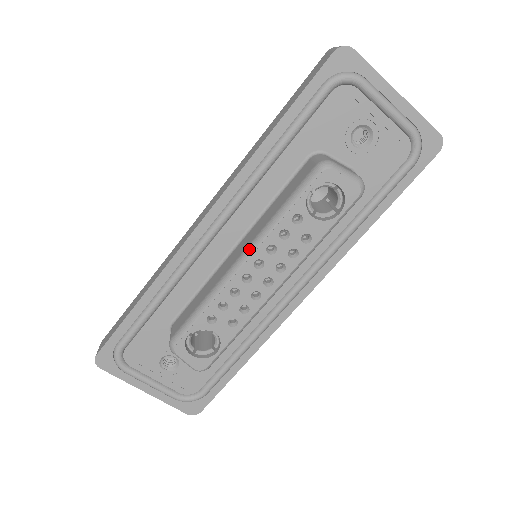
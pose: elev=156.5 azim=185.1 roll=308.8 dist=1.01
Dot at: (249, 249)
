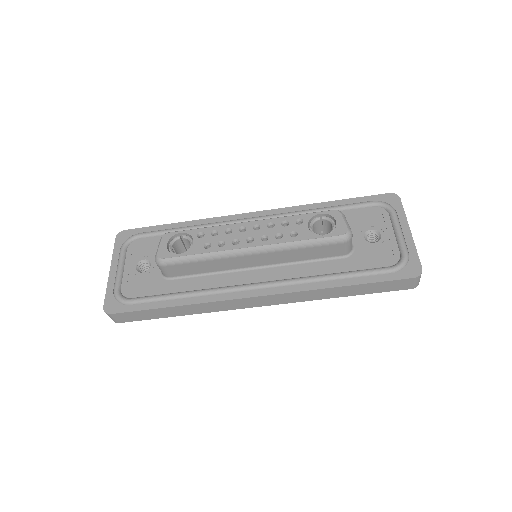
Dot at: (261, 220)
